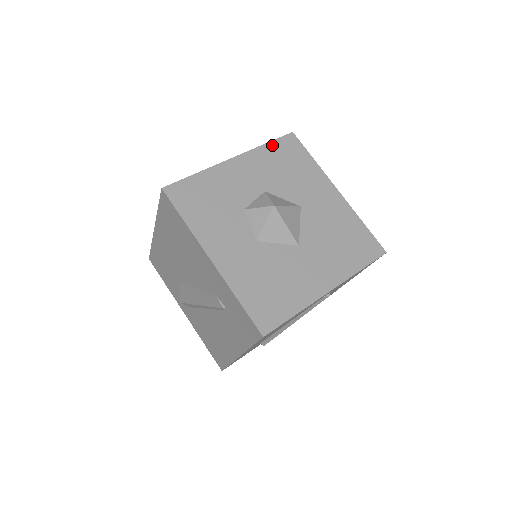
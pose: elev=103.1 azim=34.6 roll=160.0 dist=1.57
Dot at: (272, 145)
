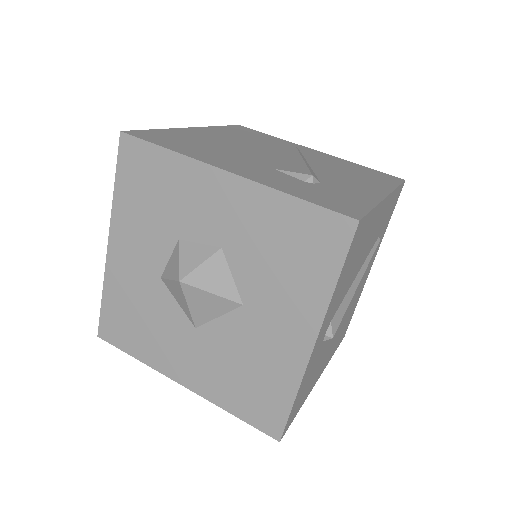
Dot at: (300, 207)
